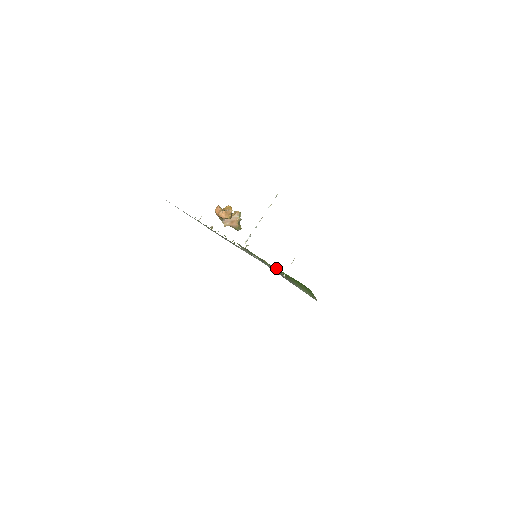
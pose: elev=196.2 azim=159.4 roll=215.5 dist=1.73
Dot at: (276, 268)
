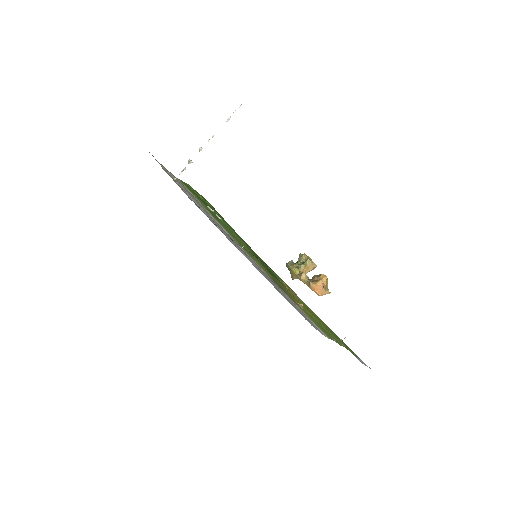
Dot at: occluded
